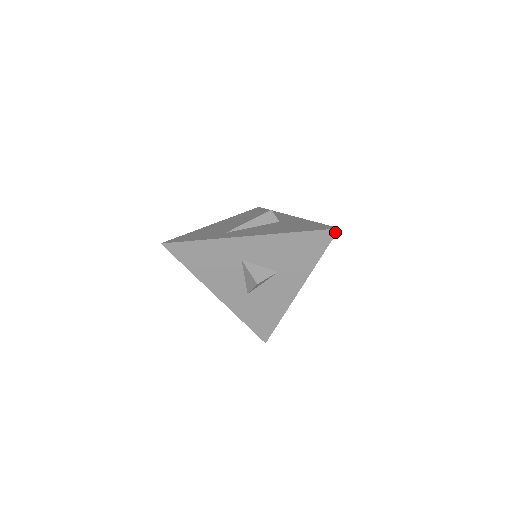
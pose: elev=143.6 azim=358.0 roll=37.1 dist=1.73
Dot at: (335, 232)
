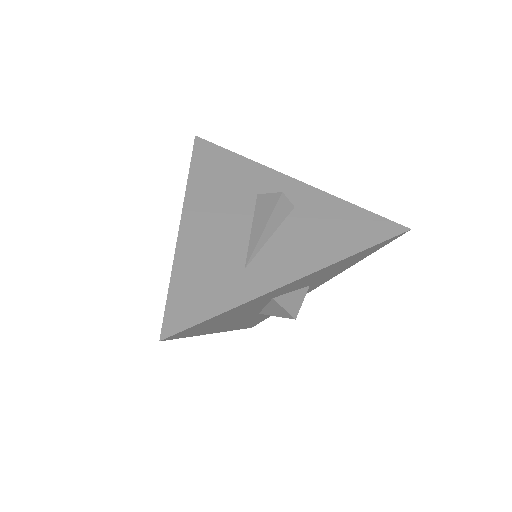
Dot at: occluded
